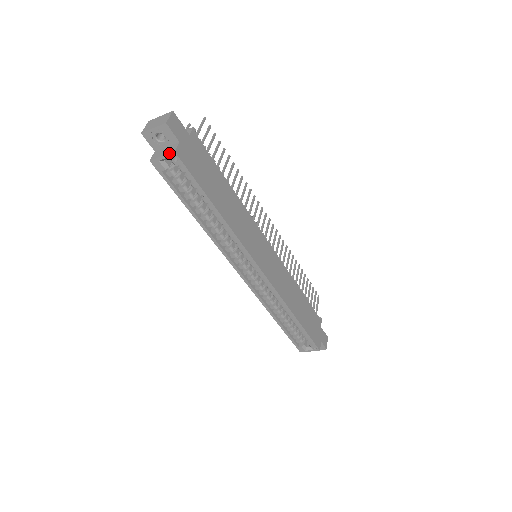
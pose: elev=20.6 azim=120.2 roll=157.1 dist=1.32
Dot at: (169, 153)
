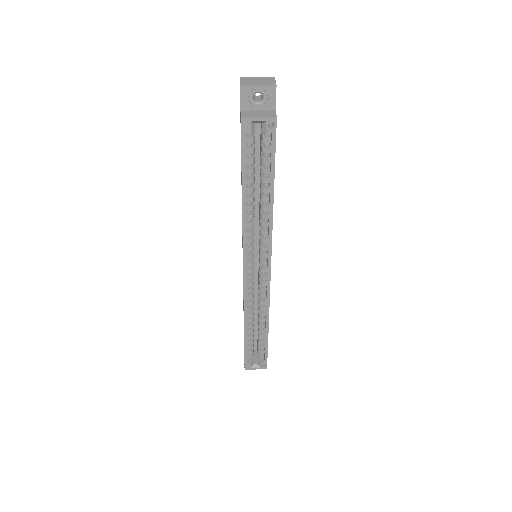
Dot at: (269, 117)
